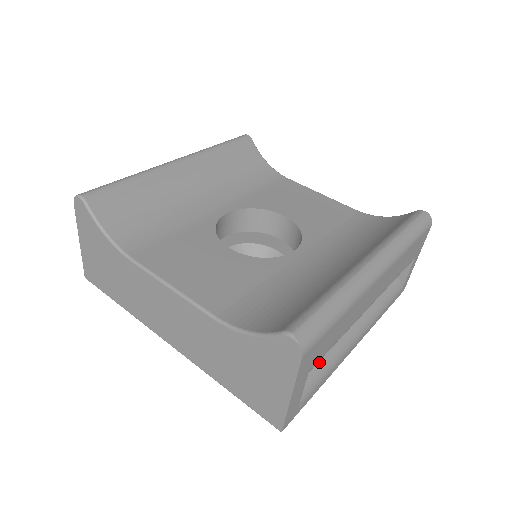
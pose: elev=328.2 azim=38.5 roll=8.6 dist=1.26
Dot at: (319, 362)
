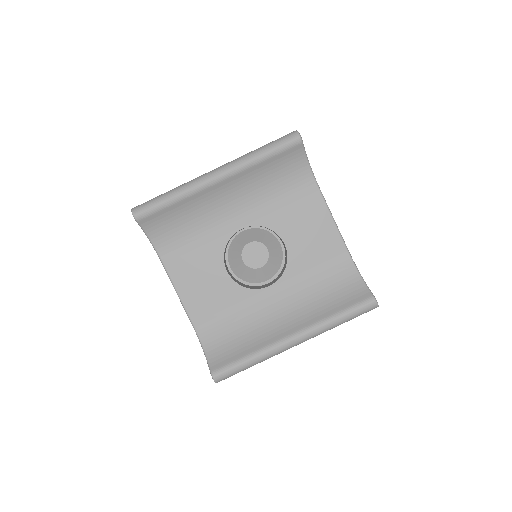
Dot at: occluded
